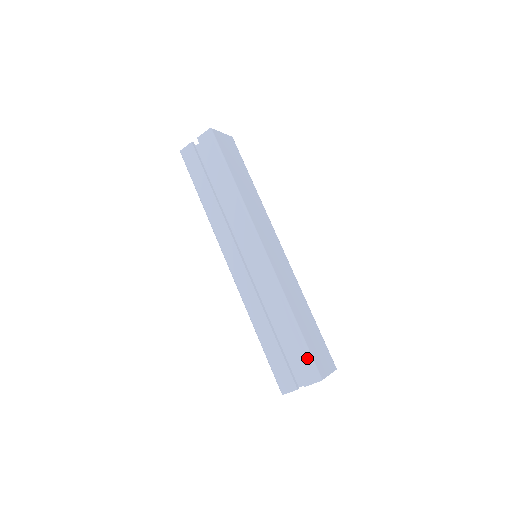
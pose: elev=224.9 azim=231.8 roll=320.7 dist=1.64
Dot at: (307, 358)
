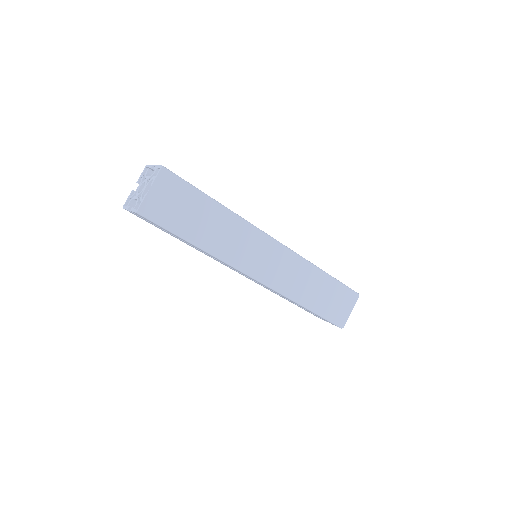
Dot at: occluded
